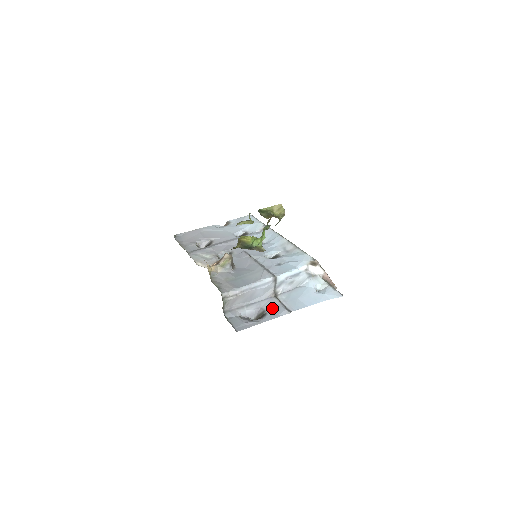
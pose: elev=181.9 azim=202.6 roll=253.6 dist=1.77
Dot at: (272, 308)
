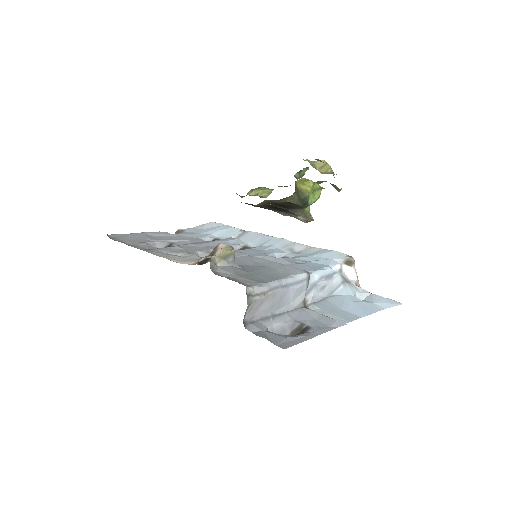
Dot at: (312, 320)
